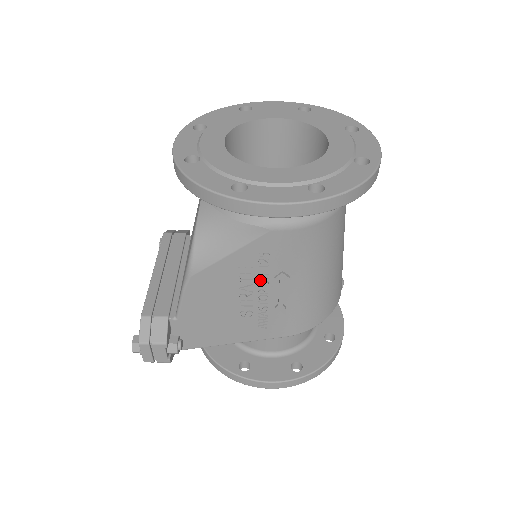
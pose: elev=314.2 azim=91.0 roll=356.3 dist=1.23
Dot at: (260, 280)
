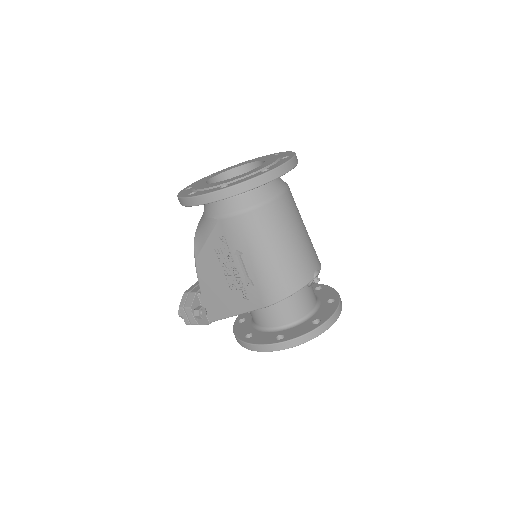
Dot at: (228, 258)
